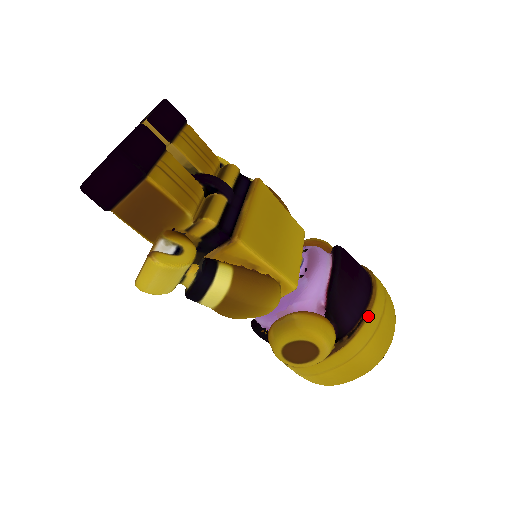
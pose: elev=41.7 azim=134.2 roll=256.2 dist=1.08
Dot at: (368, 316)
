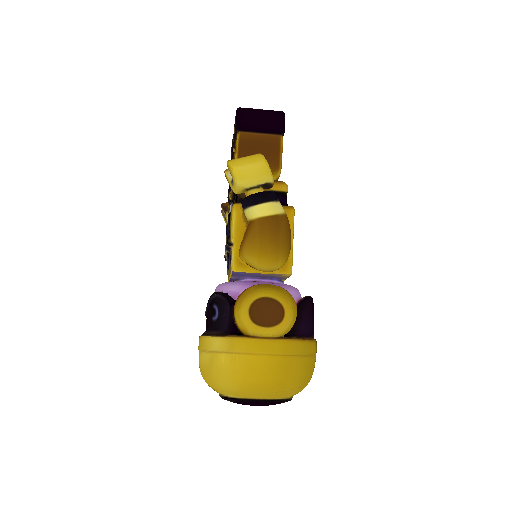
Dot at: (313, 340)
